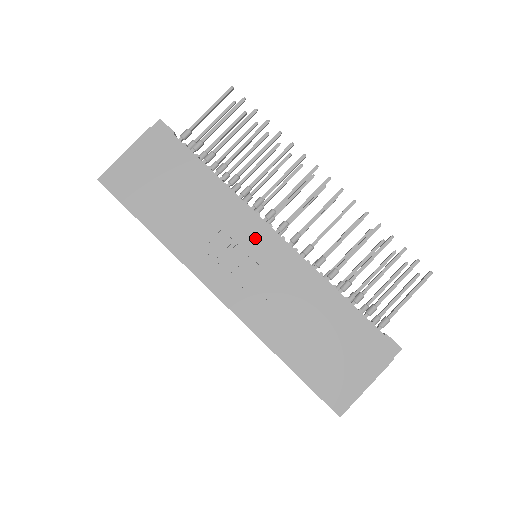
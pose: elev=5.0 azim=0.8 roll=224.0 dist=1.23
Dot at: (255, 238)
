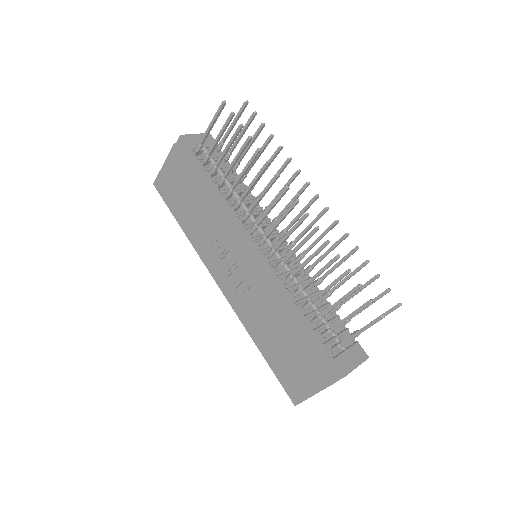
Dot at: (239, 249)
